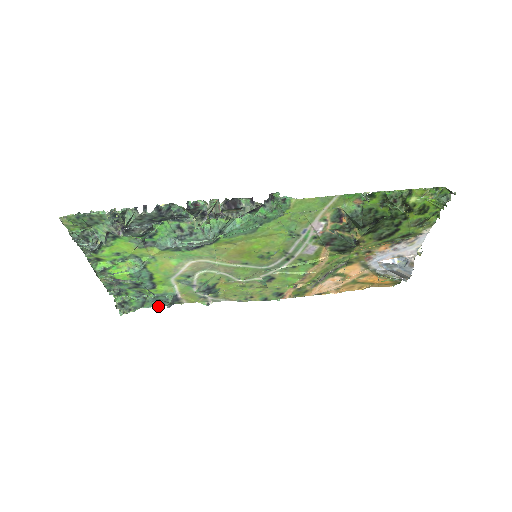
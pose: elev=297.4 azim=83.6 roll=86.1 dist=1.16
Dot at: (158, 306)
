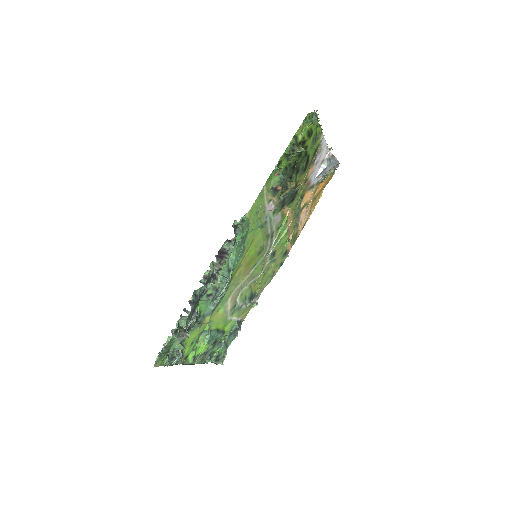
Dot at: (235, 337)
